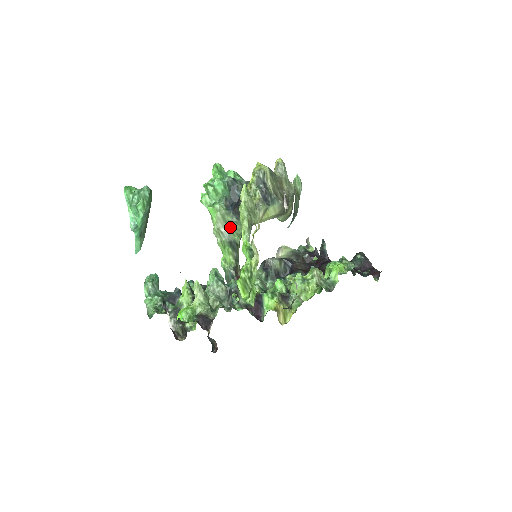
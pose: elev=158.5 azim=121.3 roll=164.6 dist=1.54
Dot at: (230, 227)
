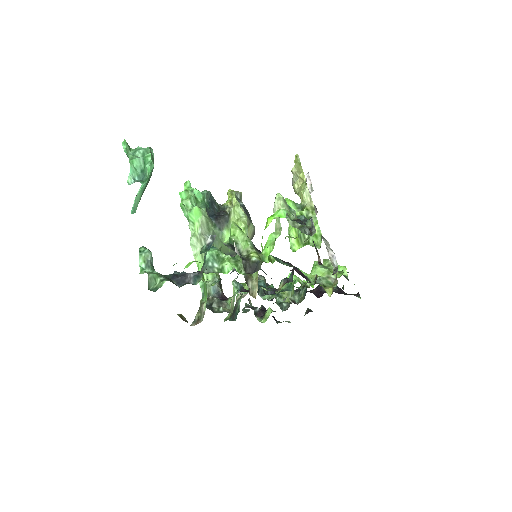
Dot at: occluded
